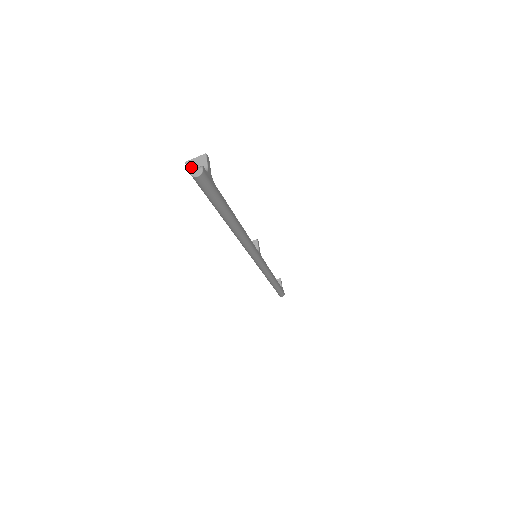
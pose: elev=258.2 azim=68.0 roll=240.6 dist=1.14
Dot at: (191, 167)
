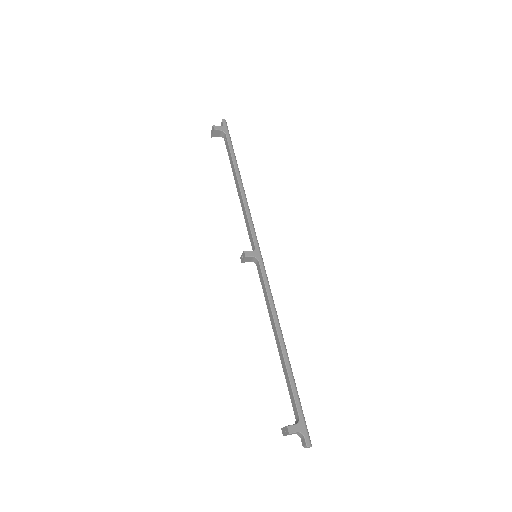
Dot at: occluded
